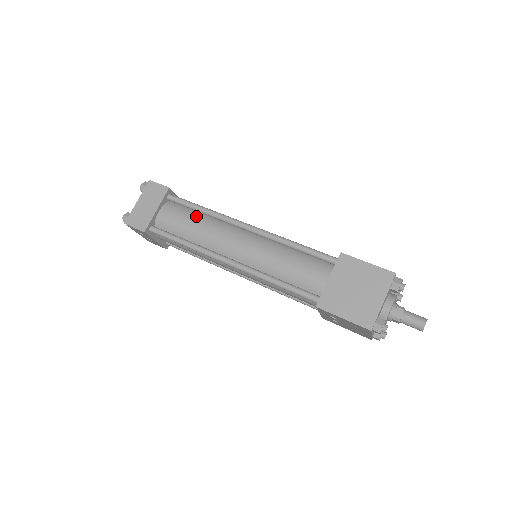
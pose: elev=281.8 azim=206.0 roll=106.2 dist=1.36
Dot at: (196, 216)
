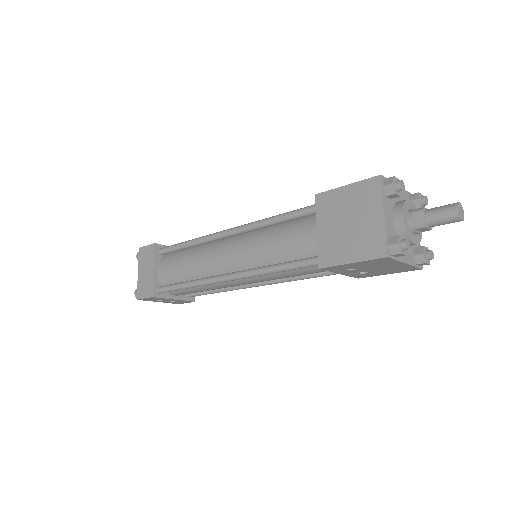
Dot at: (185, 254)
